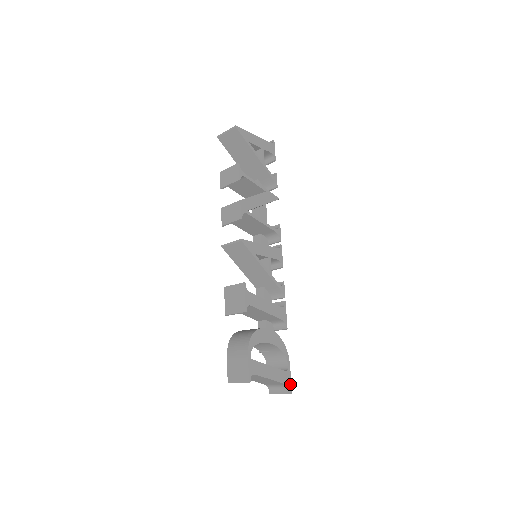
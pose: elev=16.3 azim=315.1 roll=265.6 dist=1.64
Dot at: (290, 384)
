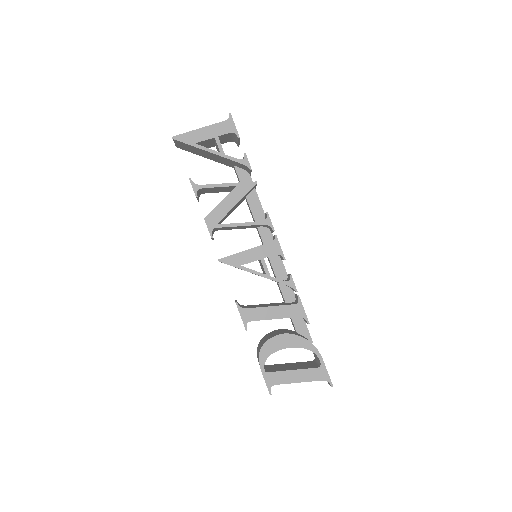
Dot at: (328, 378)
